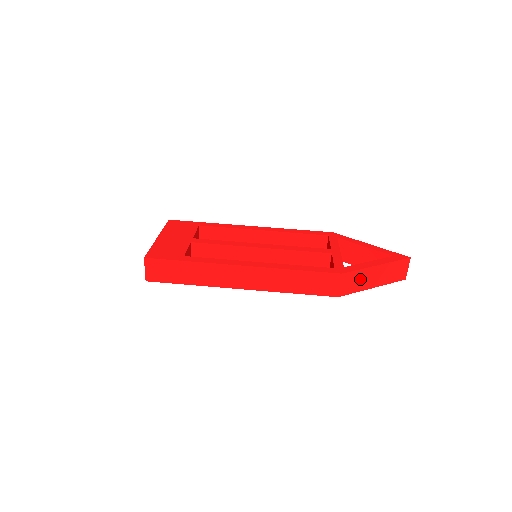
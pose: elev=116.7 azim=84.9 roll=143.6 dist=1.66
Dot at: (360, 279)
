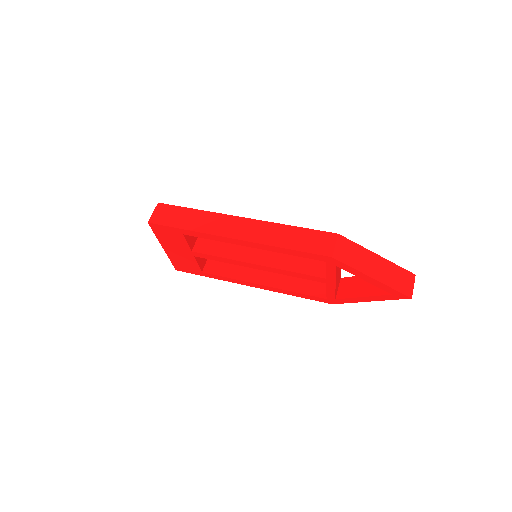
Dot at: (358, 256)
